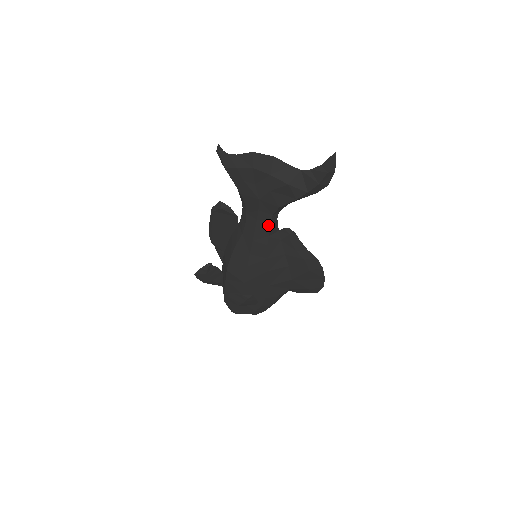
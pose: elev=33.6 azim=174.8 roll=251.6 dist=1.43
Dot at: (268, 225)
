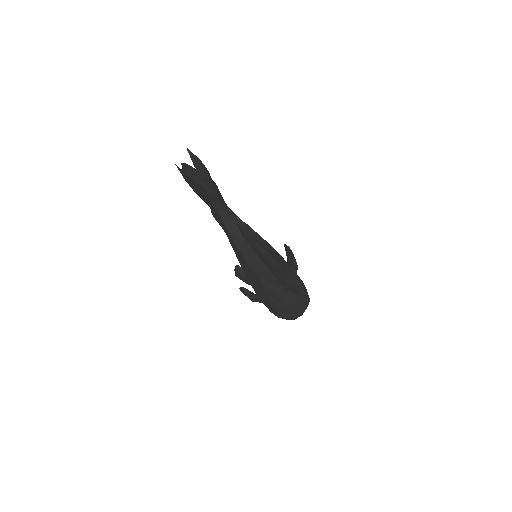
Dot at: (223, 221)
